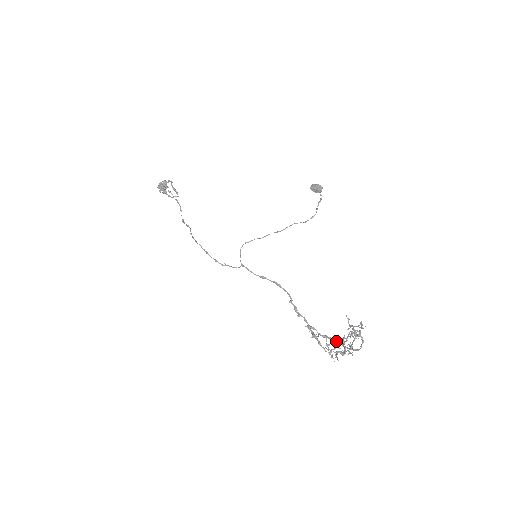
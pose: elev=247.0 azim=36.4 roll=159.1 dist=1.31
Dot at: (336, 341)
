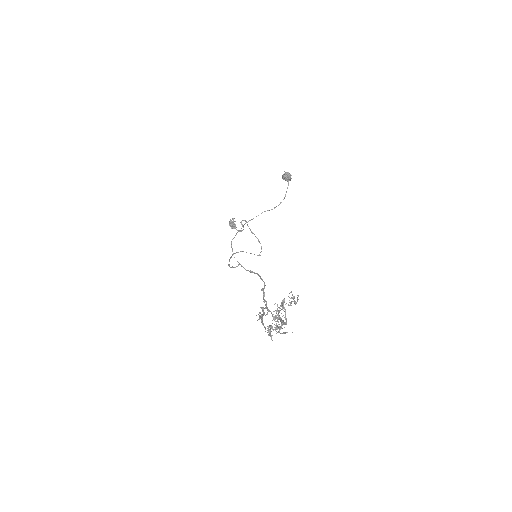
Dot at: occluded
